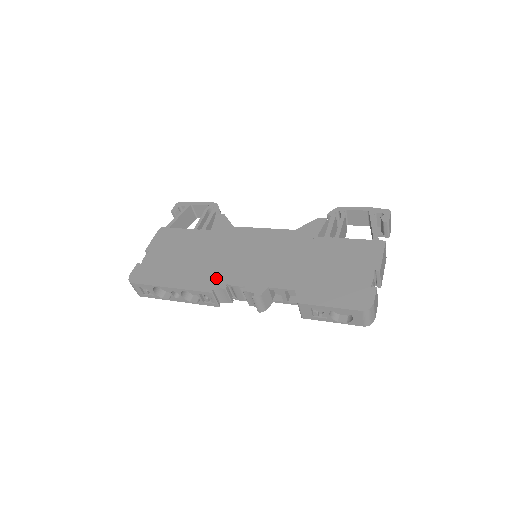
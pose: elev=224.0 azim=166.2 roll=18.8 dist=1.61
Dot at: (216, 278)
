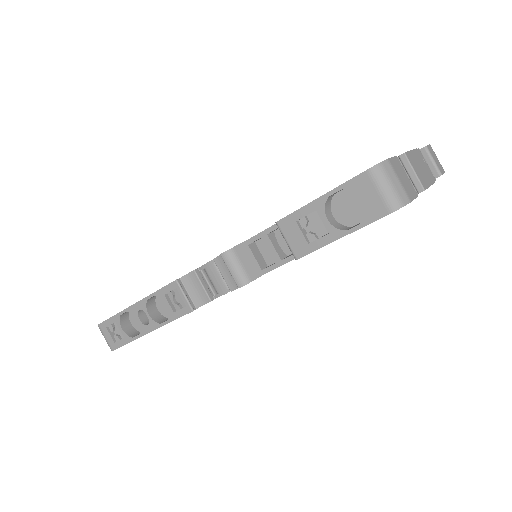
Dot at: occluded
